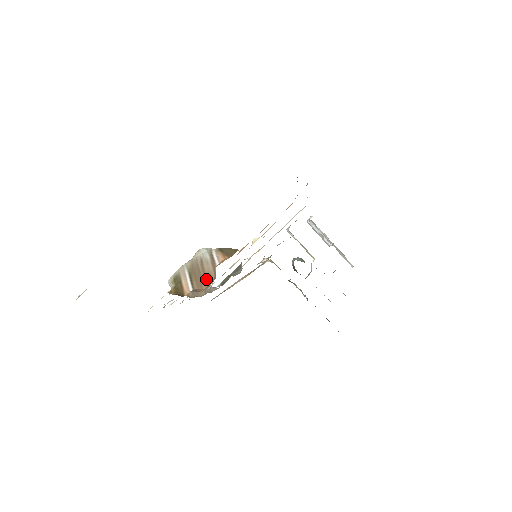
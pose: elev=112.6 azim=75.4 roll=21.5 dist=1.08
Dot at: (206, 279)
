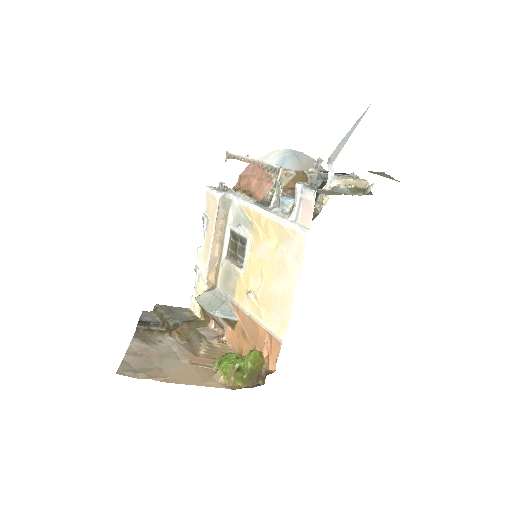
Dot at: (221, 326)
